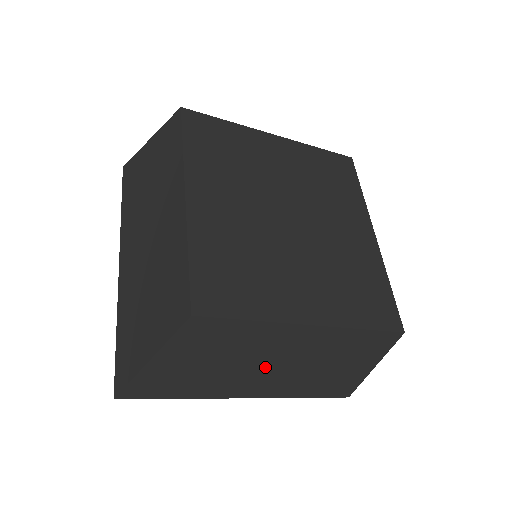
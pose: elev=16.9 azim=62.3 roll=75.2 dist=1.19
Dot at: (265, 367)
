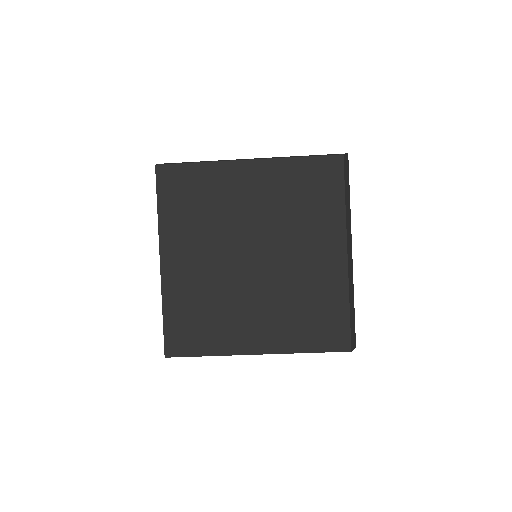
Dot at: occluded
